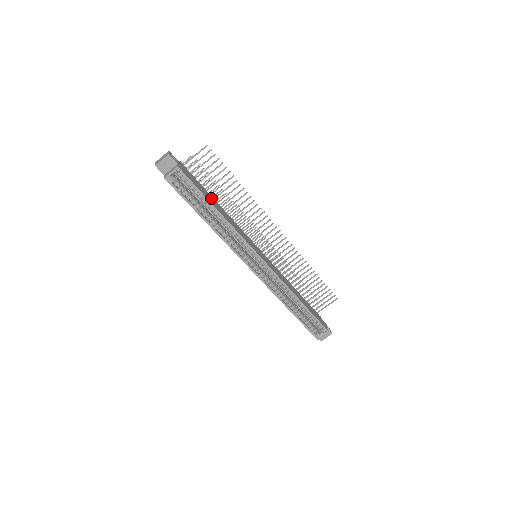
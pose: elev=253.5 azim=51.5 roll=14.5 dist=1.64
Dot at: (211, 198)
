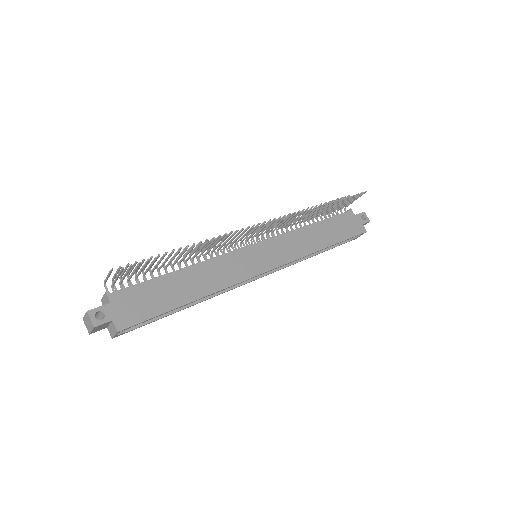
Dot at: (172, 285)
